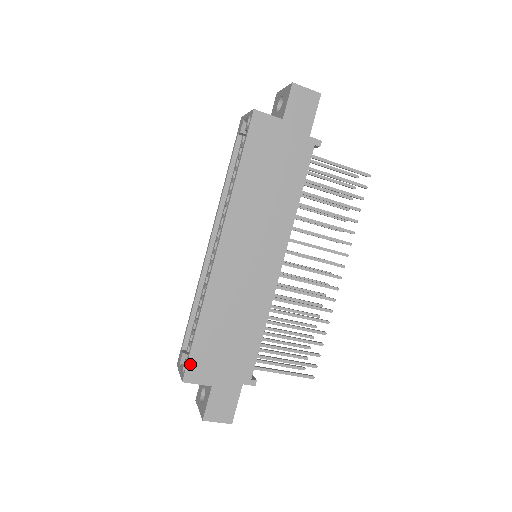
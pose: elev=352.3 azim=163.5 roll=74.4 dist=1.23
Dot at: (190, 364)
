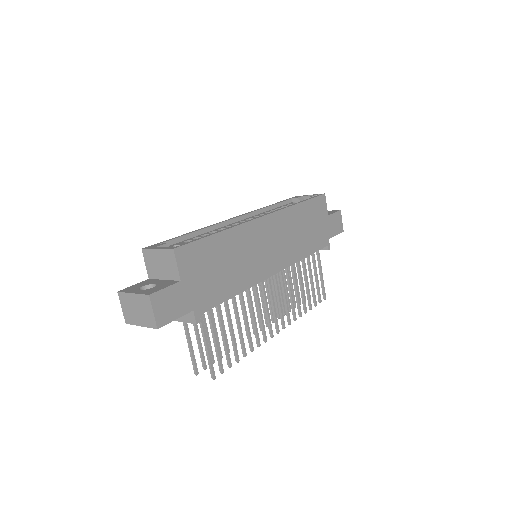
Dot at: (189, 246)
